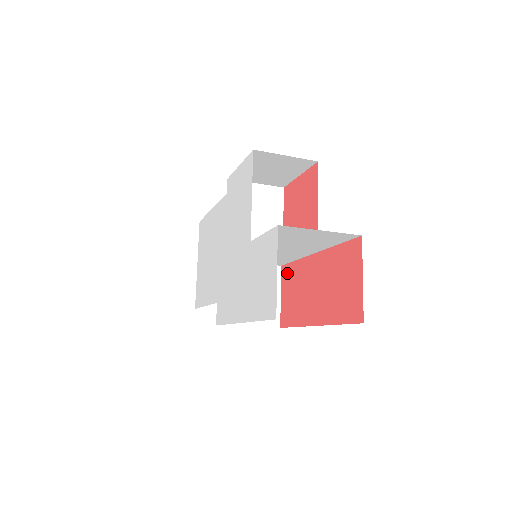
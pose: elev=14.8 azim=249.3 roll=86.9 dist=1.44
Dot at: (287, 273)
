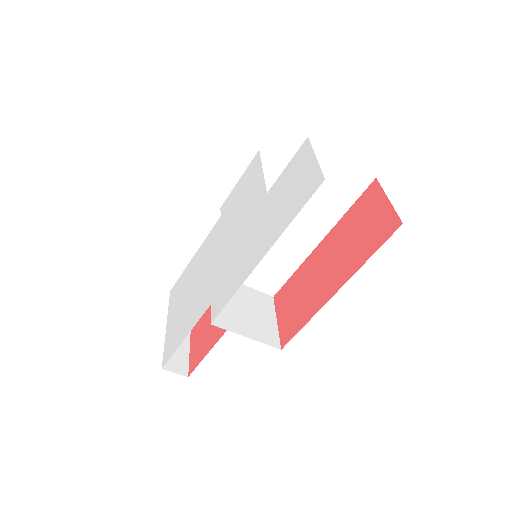
Dot at: (283, 293)
